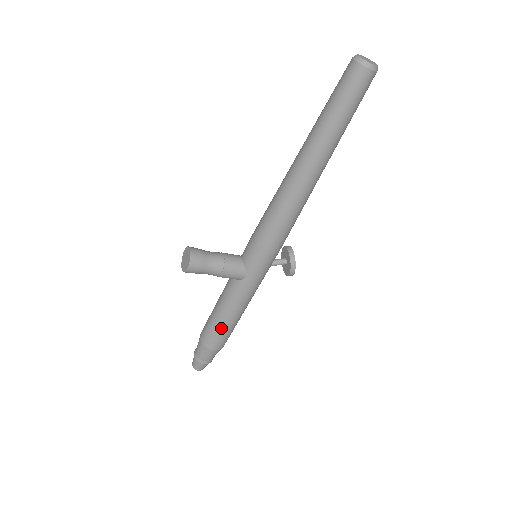
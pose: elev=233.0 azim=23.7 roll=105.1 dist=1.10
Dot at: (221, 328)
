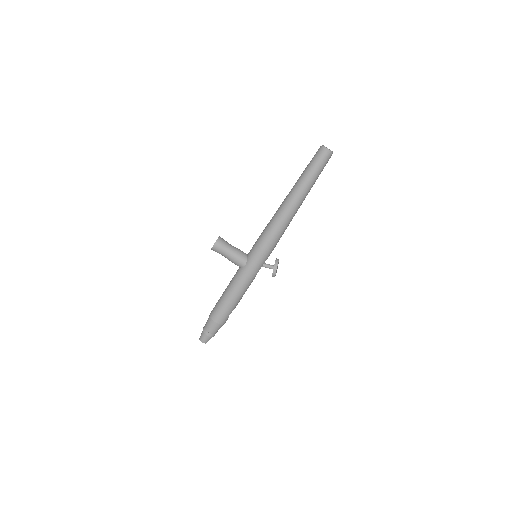
Dot at: (223, 303)
